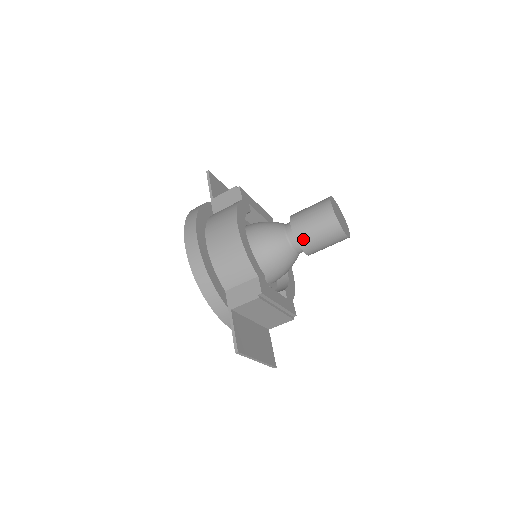
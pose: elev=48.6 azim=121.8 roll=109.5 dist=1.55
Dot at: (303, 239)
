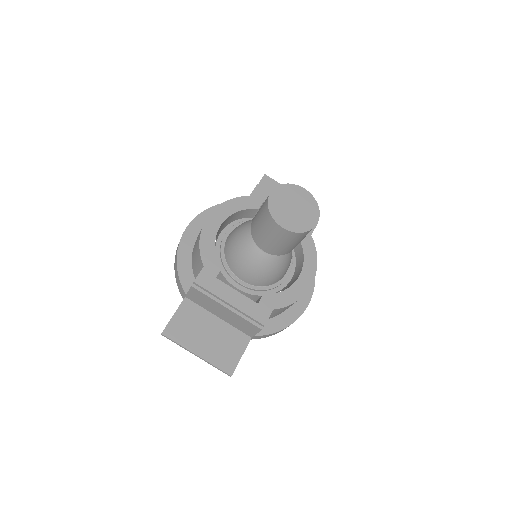
Dot at: (254, 232)
